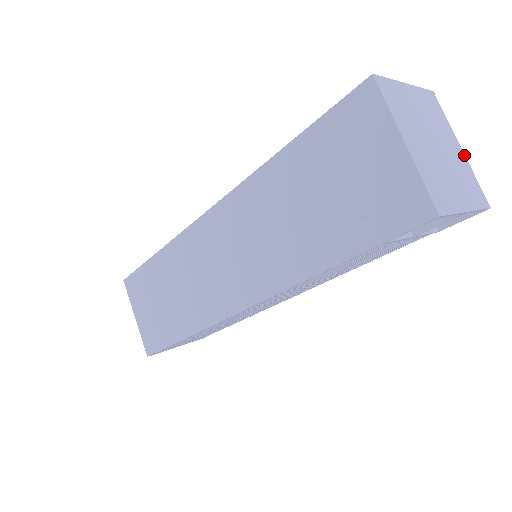
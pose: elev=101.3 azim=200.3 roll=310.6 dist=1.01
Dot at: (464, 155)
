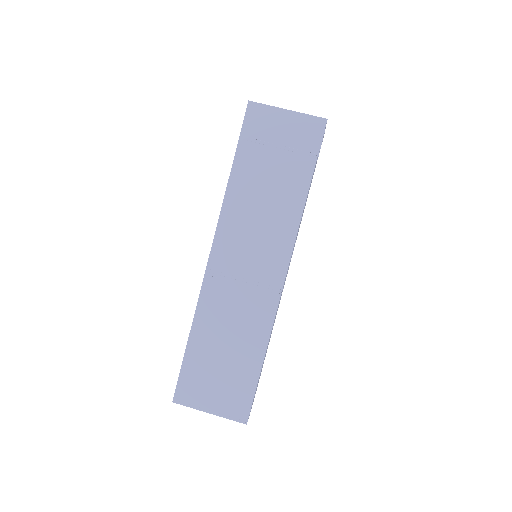
Dot at: occluded
